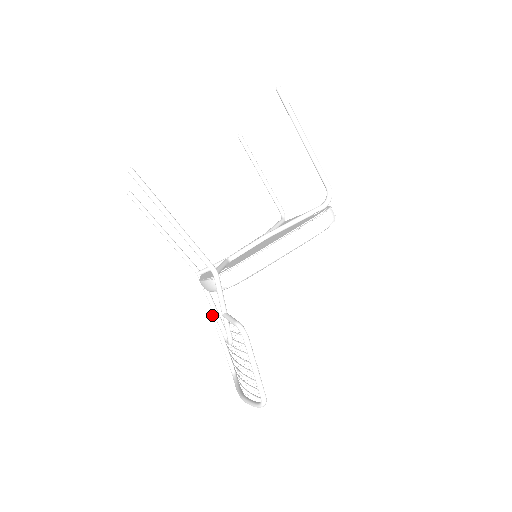
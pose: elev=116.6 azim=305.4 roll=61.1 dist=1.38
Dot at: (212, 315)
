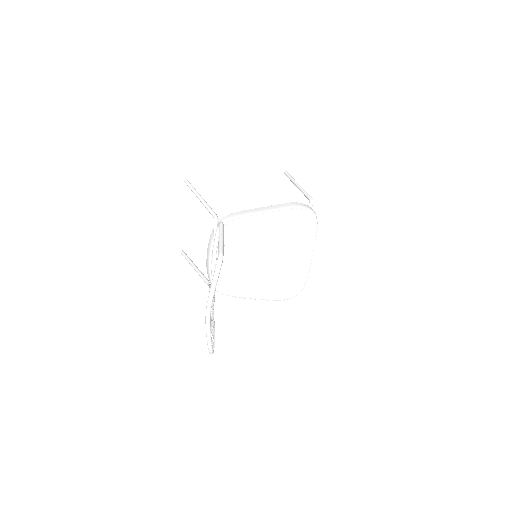
Dot at: occluded
